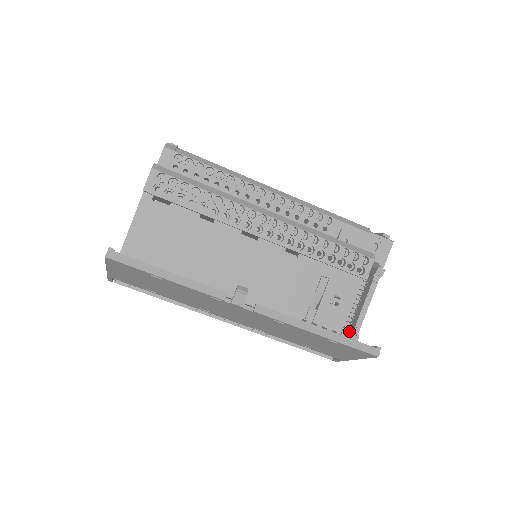
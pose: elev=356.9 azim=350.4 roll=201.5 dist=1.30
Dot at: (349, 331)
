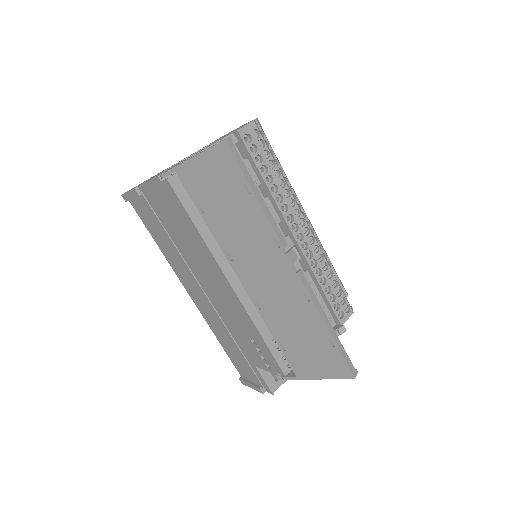
Dot at: occluded
